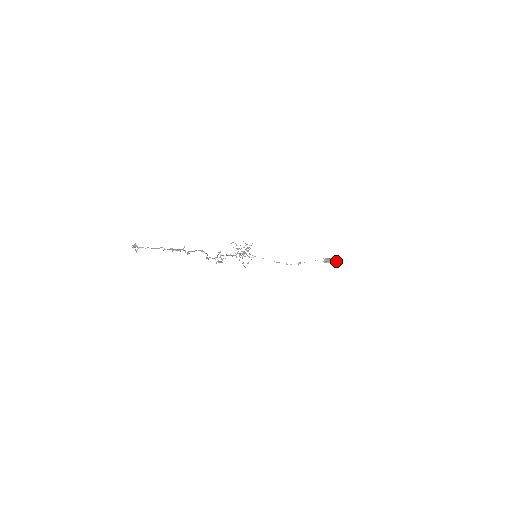
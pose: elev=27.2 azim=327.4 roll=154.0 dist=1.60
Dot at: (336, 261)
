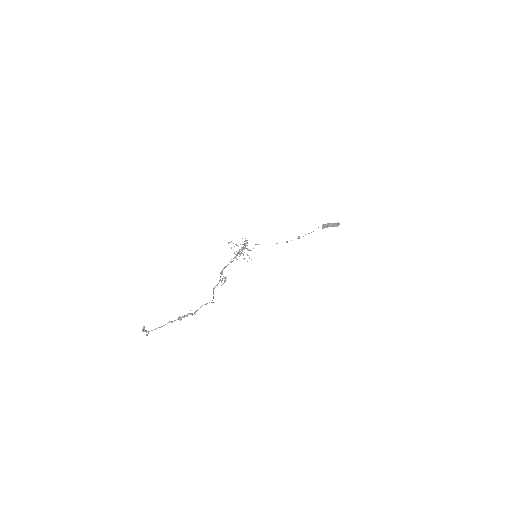
Dot at: (334, 225)
